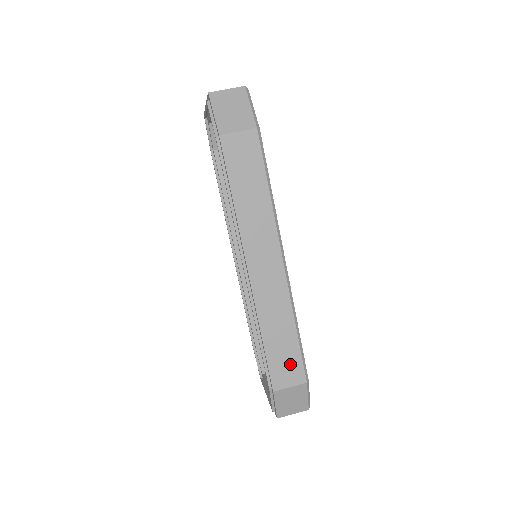
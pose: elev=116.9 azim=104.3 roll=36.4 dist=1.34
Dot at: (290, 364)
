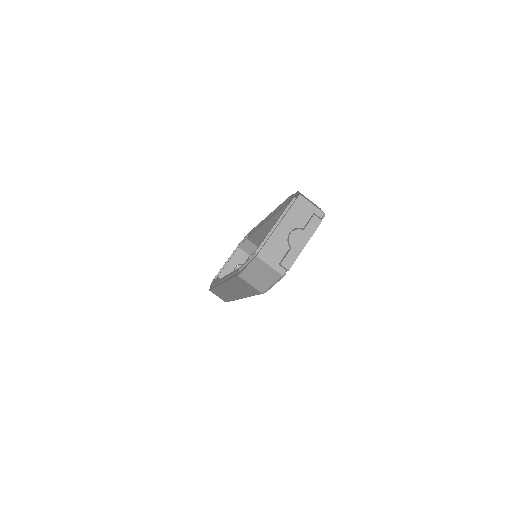
Dot at: (222, 297)
